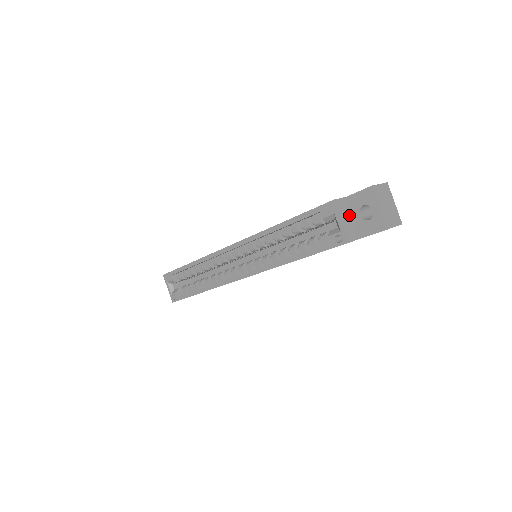
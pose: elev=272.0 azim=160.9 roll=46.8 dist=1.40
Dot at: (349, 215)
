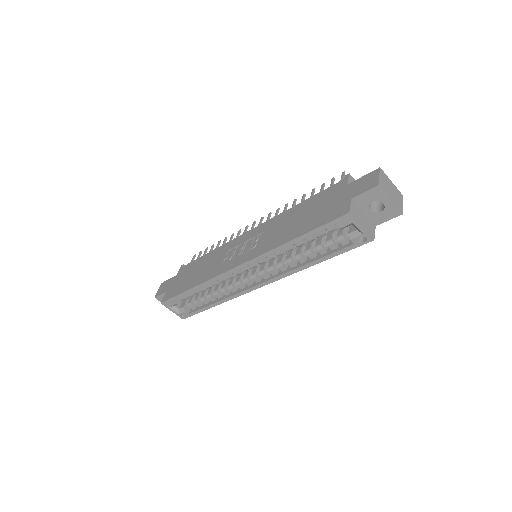
Dot at: (361, 214)
